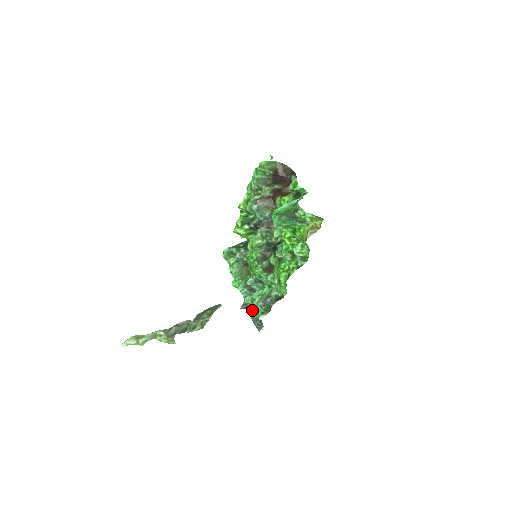
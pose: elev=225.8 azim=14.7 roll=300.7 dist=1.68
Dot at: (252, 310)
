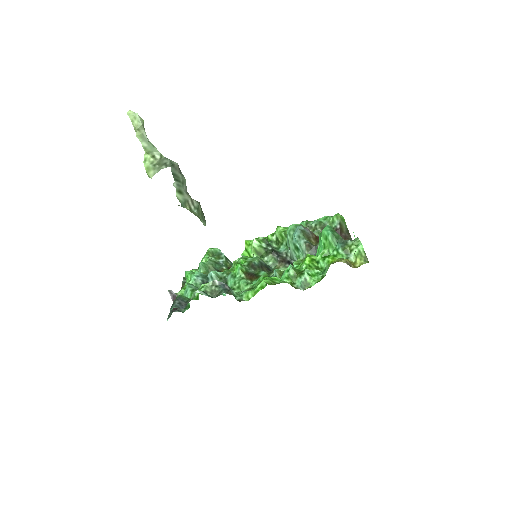
Dot at: occluded
